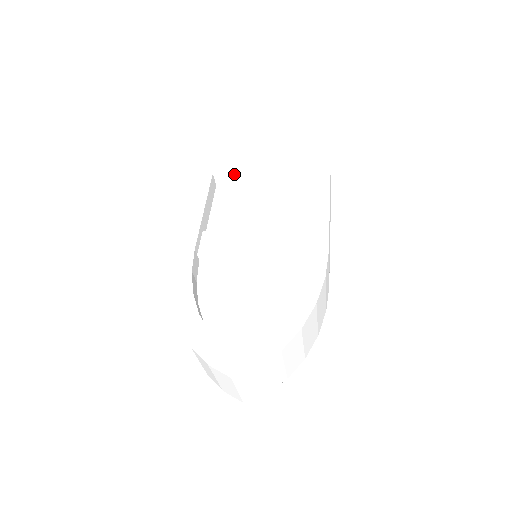
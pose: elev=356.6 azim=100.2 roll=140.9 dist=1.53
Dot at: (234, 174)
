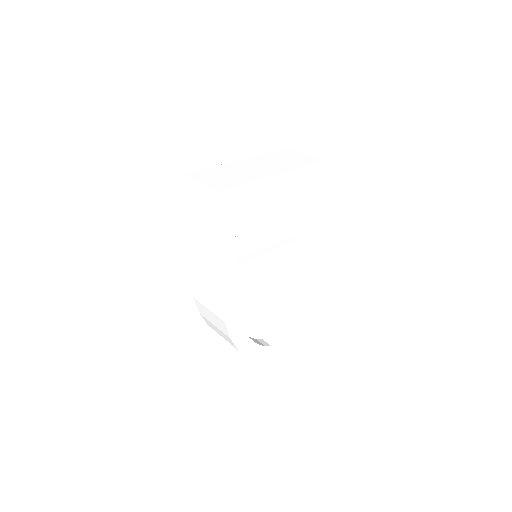
Dot at: (252, 199)
